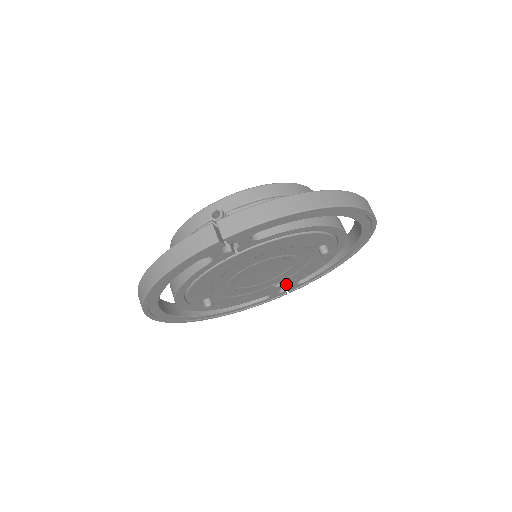
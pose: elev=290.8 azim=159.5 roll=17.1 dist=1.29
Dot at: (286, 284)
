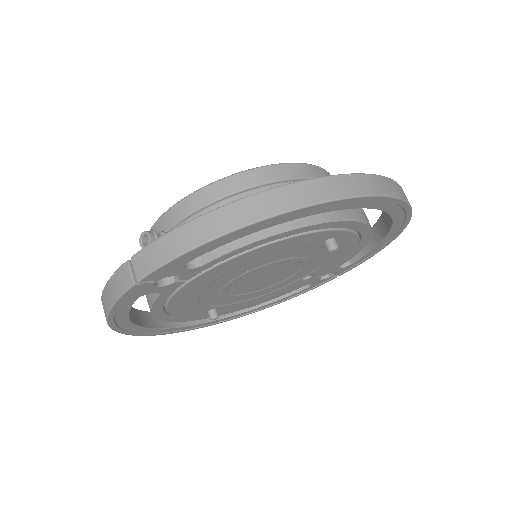
Dot at: (321, 273)
